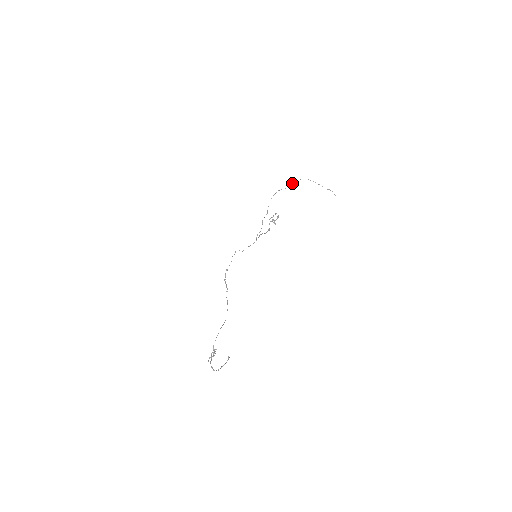
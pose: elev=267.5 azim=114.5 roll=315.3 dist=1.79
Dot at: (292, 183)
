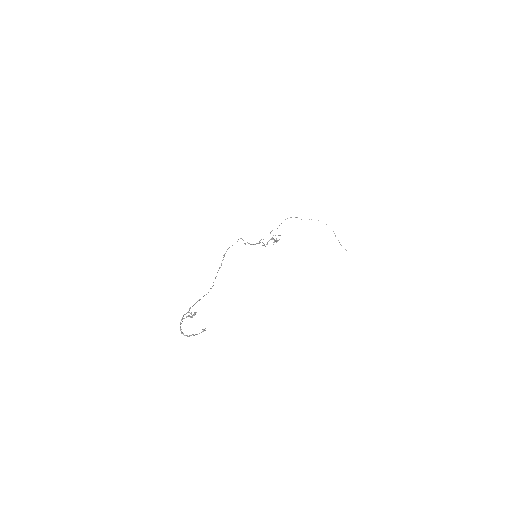
Dot at: (311, 219)
